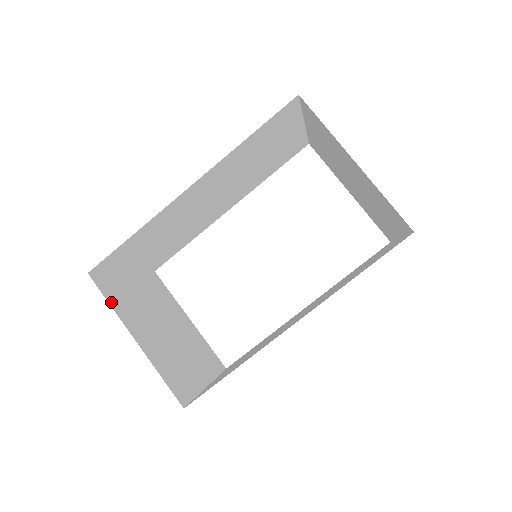
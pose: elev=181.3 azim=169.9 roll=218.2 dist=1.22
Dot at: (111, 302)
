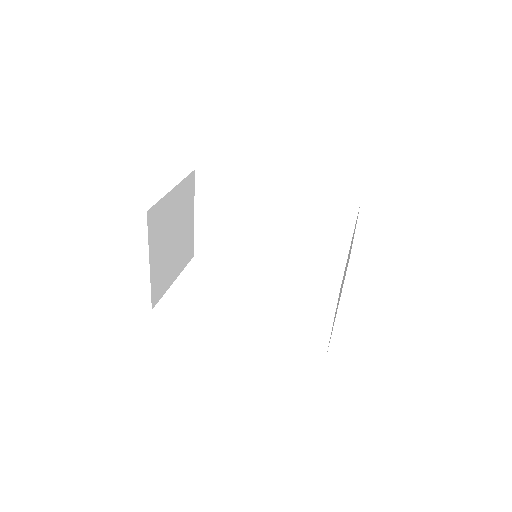
Dot at: (186, 181)
